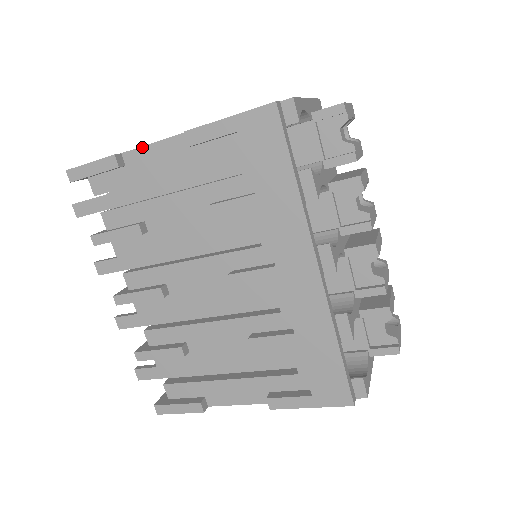
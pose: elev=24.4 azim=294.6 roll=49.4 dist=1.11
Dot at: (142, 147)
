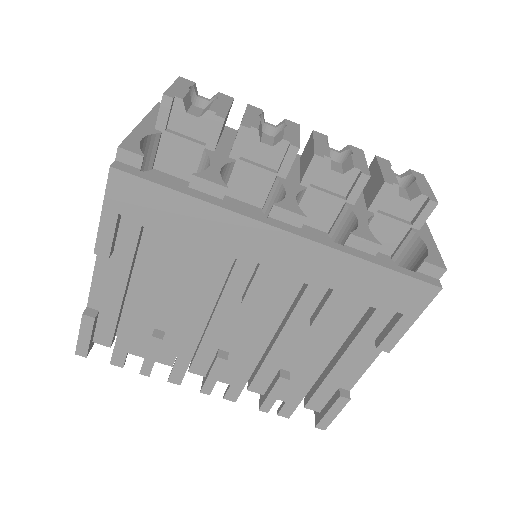
Dot at: (91, 289)
